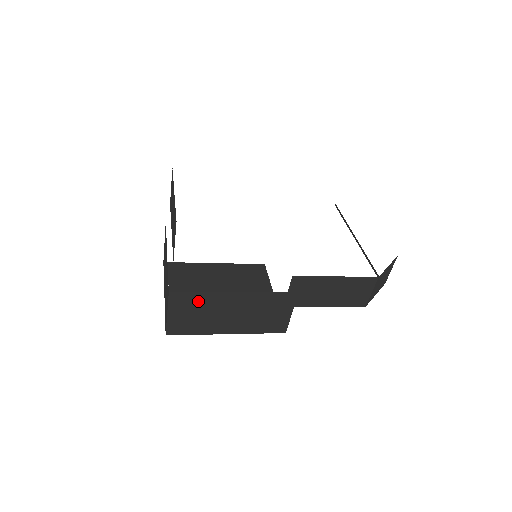
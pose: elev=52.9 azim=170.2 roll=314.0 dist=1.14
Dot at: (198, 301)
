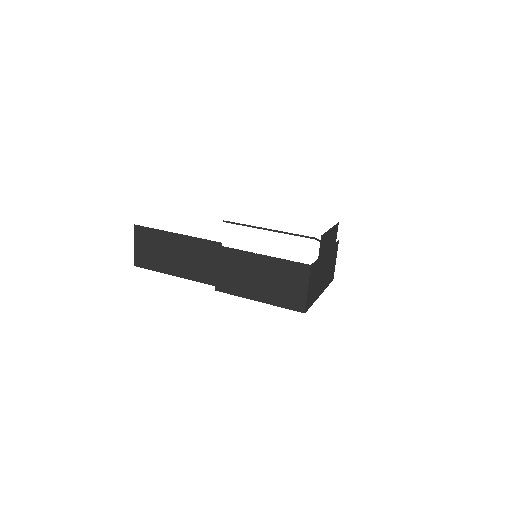
Dot at: (317, 268)
